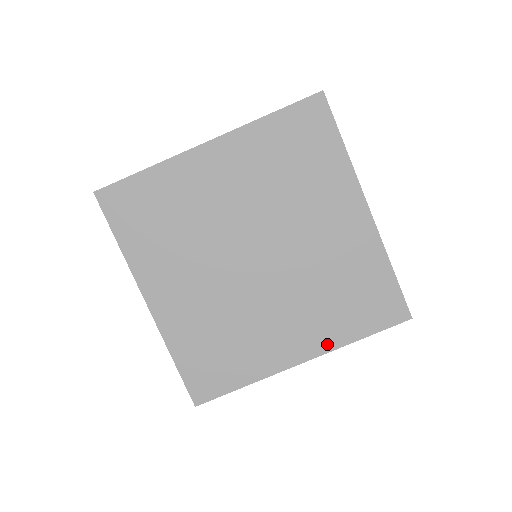
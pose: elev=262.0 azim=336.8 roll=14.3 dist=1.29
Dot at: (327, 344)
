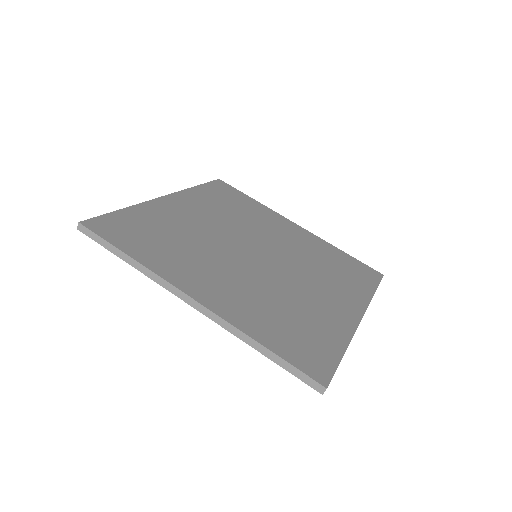
Dot at: (361, 300)
